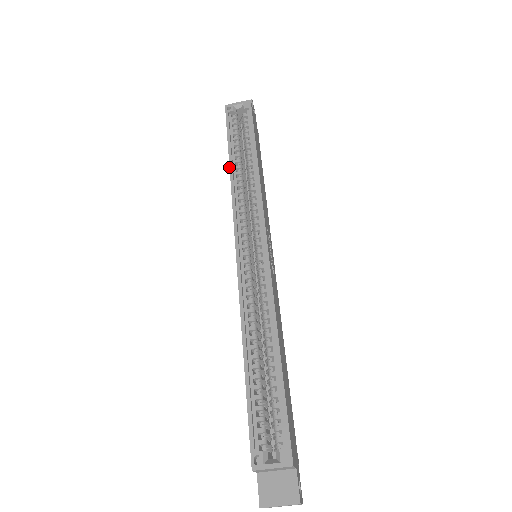
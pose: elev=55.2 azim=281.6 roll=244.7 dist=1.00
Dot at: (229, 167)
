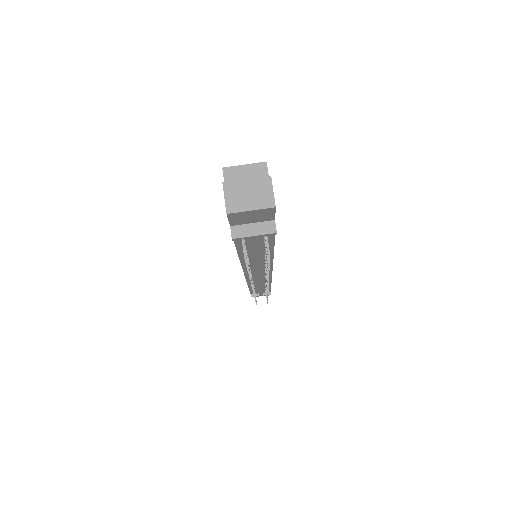
Dot at: occluded
